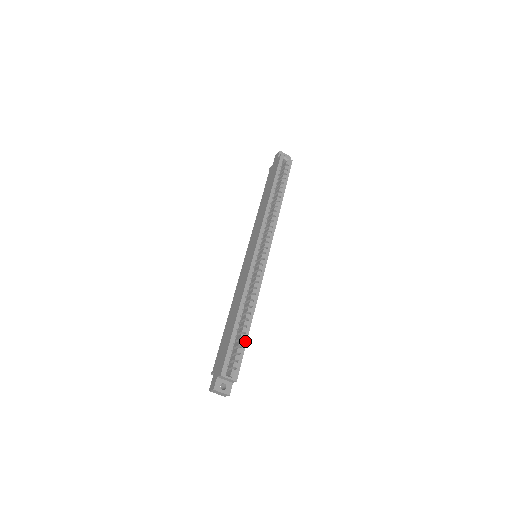
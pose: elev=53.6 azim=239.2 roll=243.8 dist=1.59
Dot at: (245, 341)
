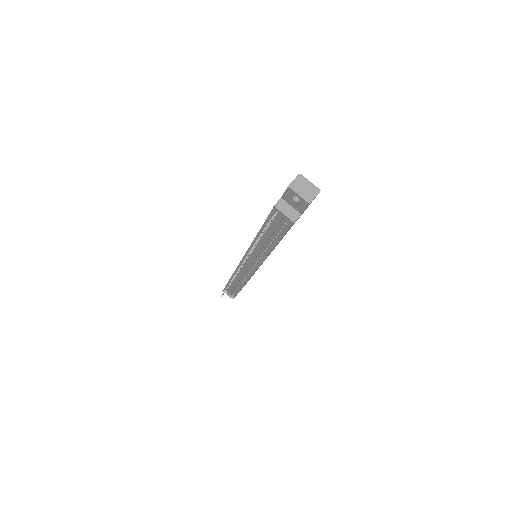
Dot at: occluded
